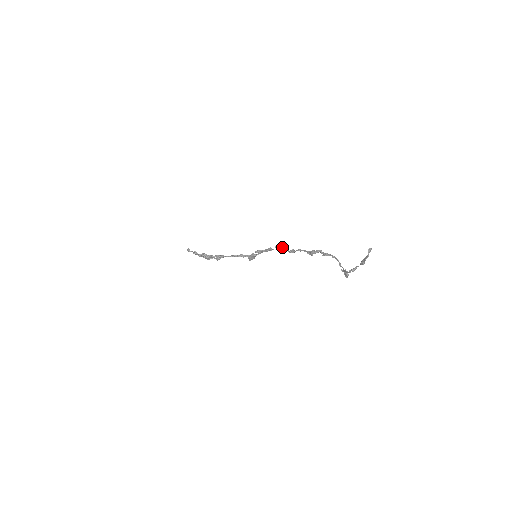
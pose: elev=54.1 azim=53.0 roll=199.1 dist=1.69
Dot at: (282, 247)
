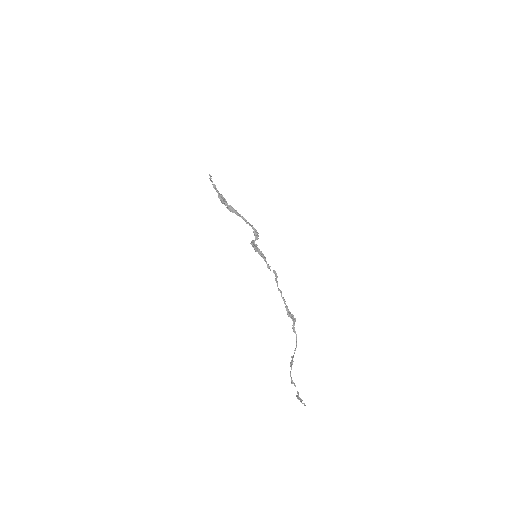
Dot at: (277, 277)
